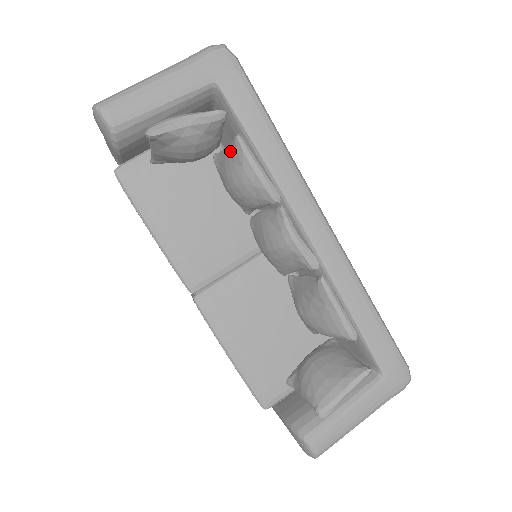
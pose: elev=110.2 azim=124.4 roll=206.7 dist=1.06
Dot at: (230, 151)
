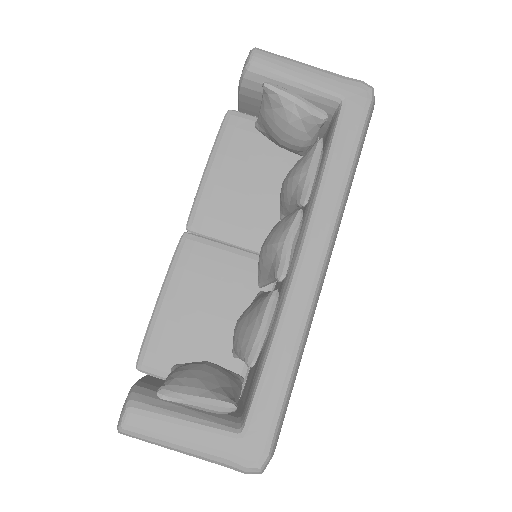
Dot at: (308, 151)
